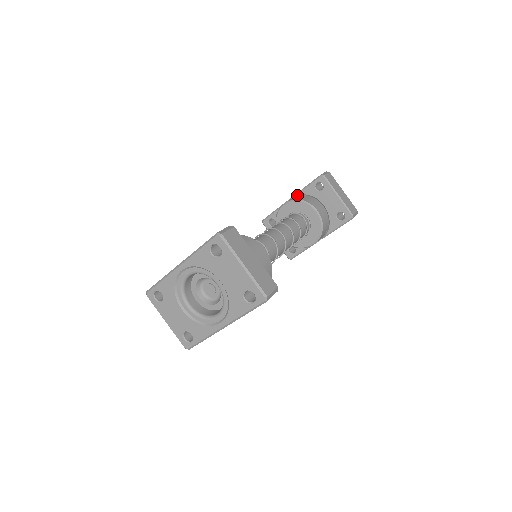
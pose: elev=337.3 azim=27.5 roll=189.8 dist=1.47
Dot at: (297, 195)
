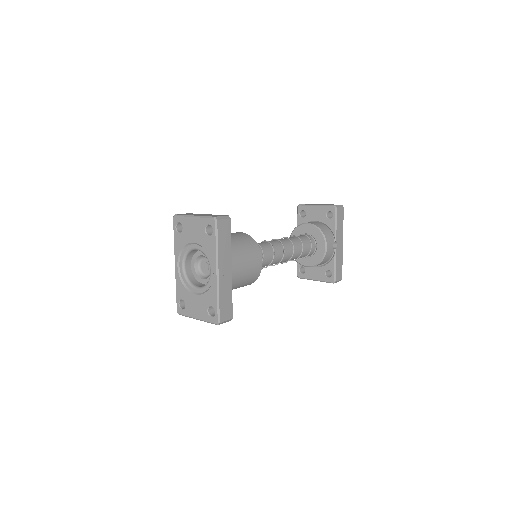
Dot at: occluded
